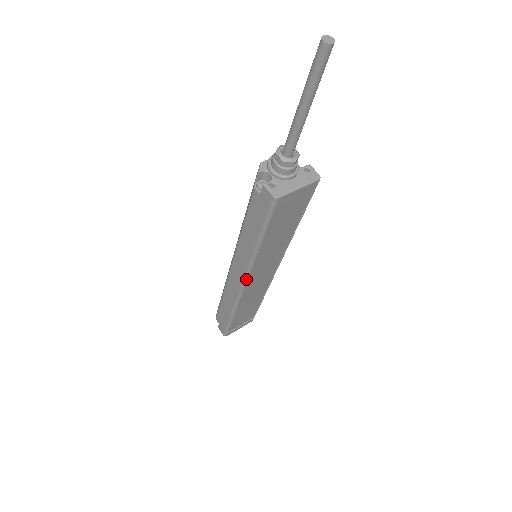
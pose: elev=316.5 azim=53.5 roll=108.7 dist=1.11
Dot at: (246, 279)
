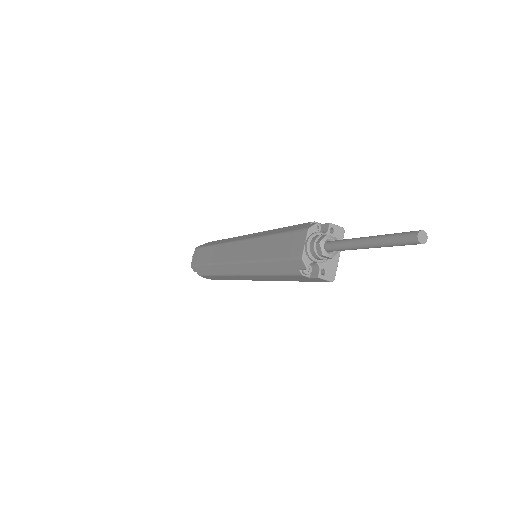
Dot at: (262, 280)
